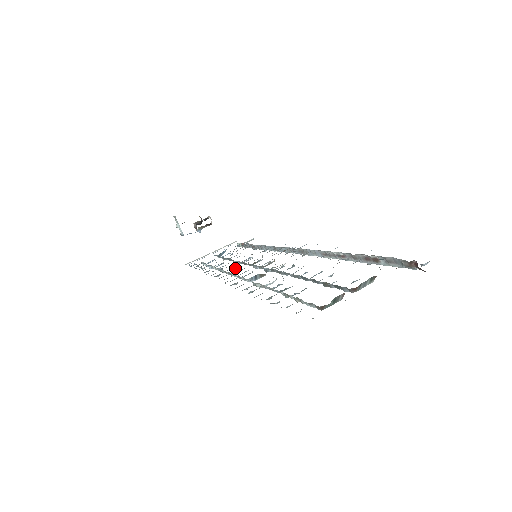
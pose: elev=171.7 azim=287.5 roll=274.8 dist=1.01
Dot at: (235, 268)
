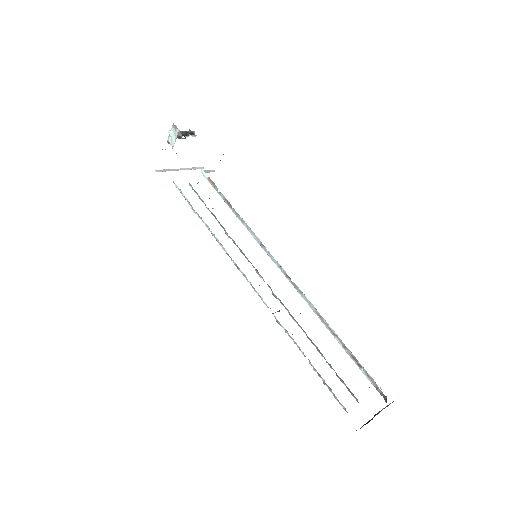
Dot at: occluded
